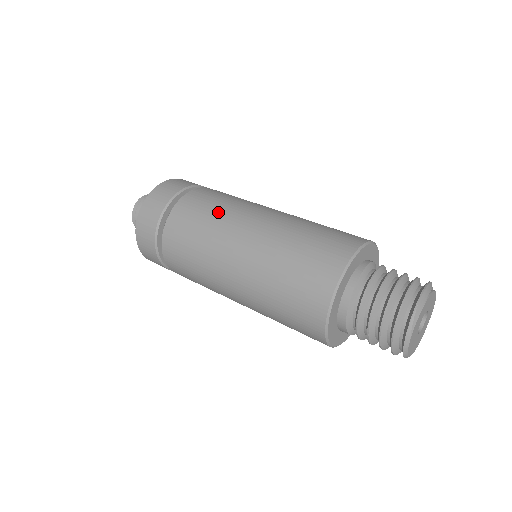
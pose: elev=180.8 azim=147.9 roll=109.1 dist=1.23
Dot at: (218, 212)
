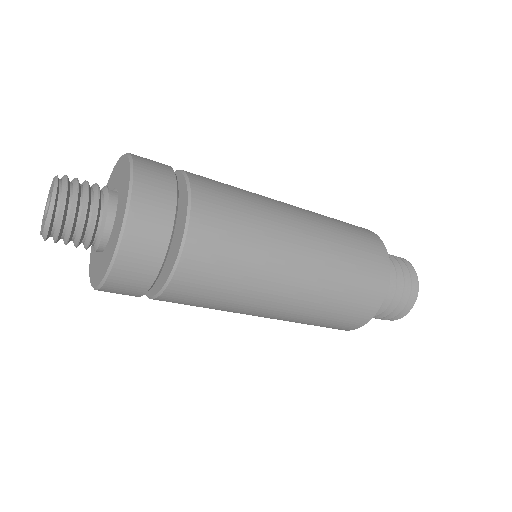
Dot at: (255, 238)
